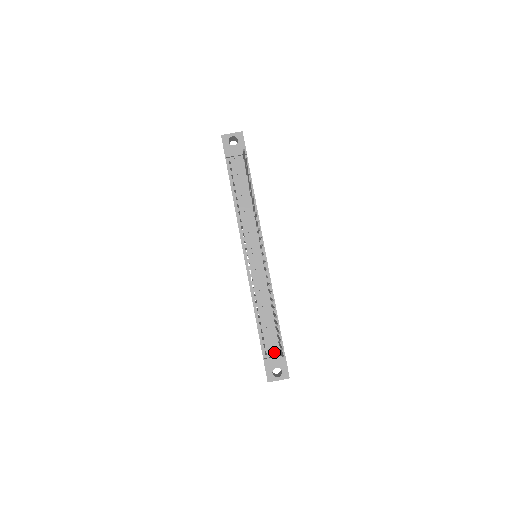
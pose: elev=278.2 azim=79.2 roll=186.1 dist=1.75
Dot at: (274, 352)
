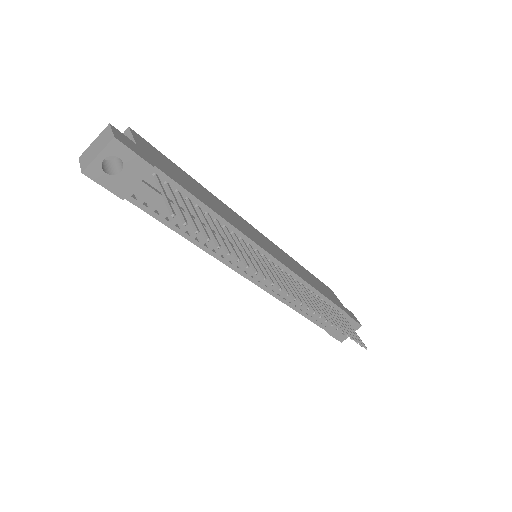
Dot at: occluded
